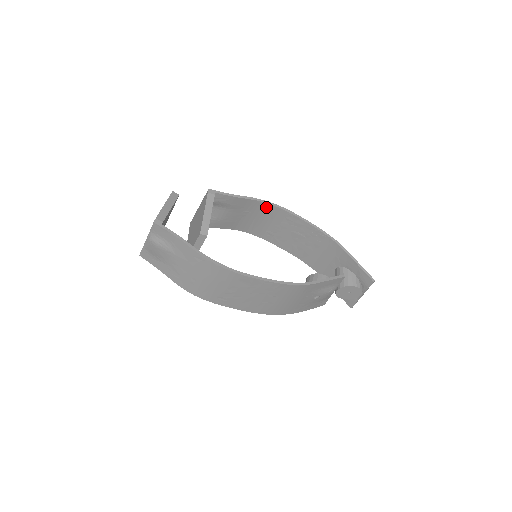
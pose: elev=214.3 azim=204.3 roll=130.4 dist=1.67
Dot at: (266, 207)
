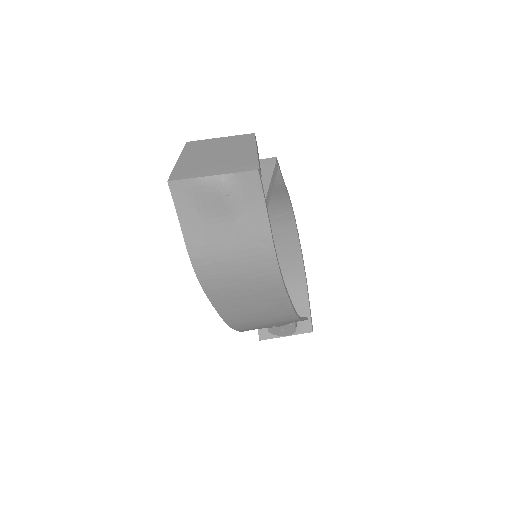
Dot at: (285, 208)
